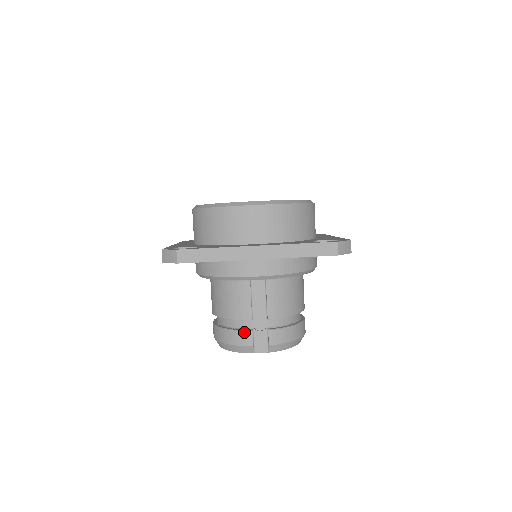
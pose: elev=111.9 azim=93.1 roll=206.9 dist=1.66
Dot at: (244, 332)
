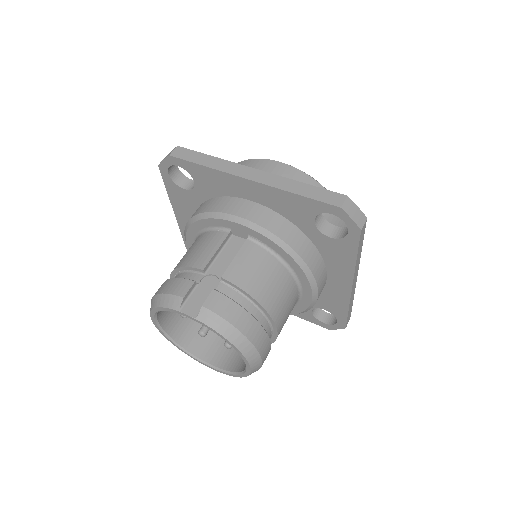
Dot at: (185, 280)
